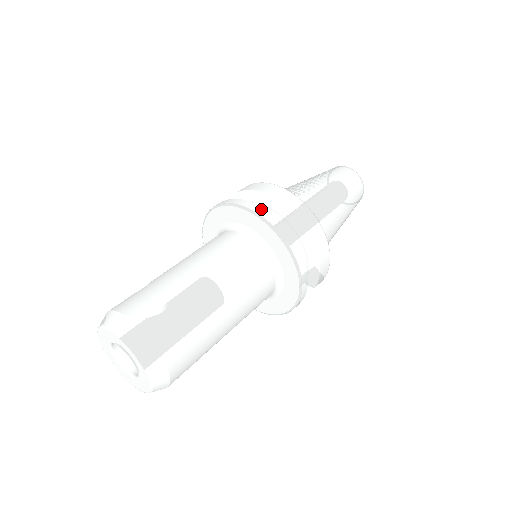
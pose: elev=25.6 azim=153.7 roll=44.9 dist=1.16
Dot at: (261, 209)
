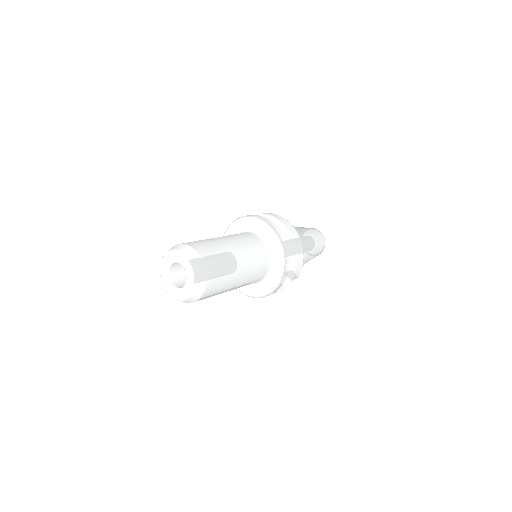
Dot at: (266, 219)
